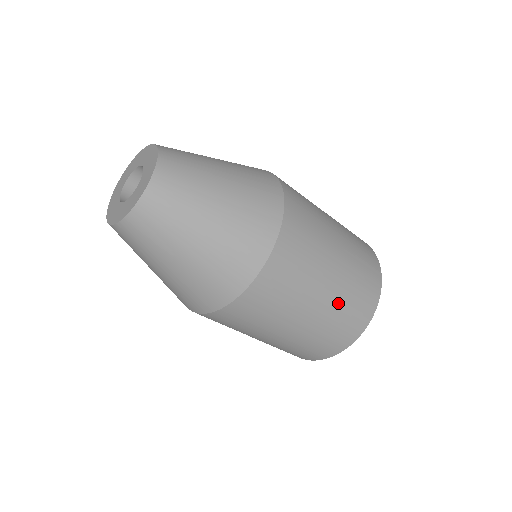
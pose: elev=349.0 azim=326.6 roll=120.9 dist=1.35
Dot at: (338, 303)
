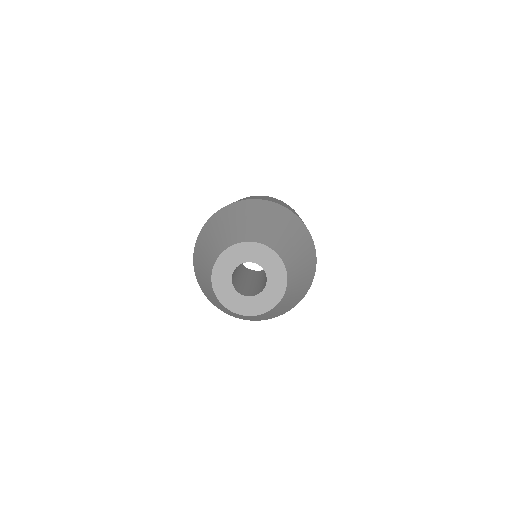
Dot at: occluded
